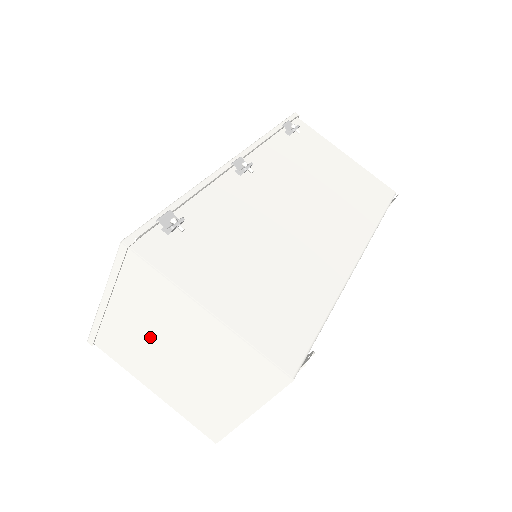
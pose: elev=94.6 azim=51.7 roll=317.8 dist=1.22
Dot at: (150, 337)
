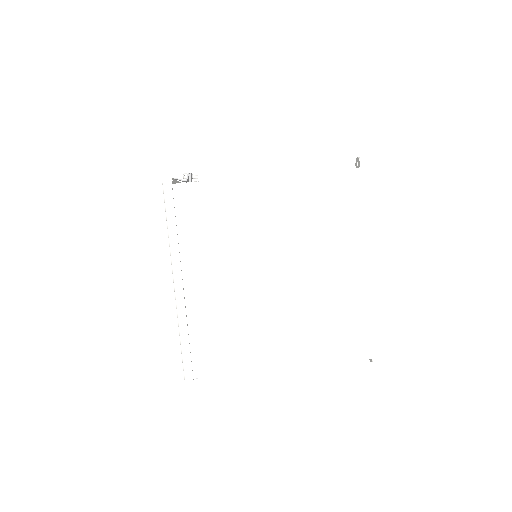
Dot at: (240, 279)
